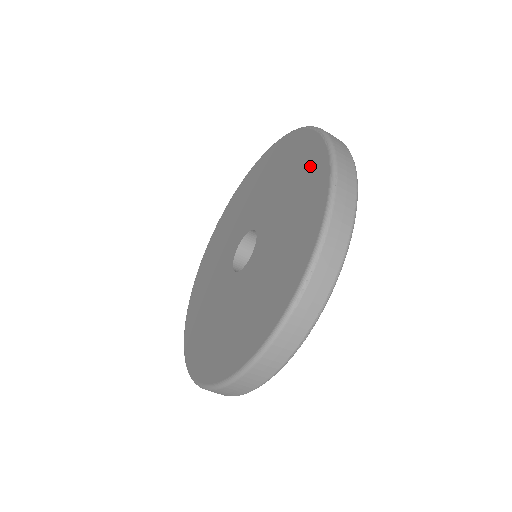
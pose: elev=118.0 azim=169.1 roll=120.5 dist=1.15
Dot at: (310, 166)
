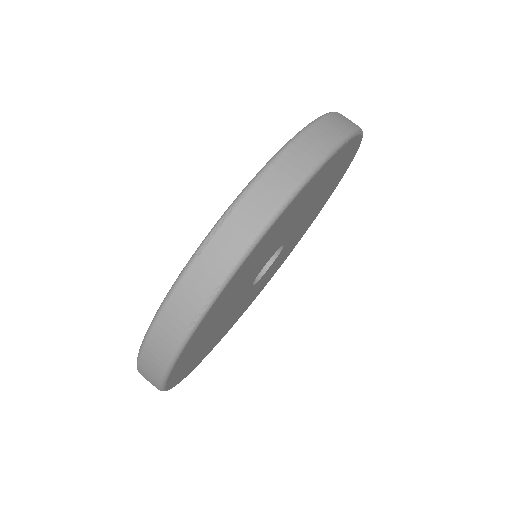
Dot at: occluded
